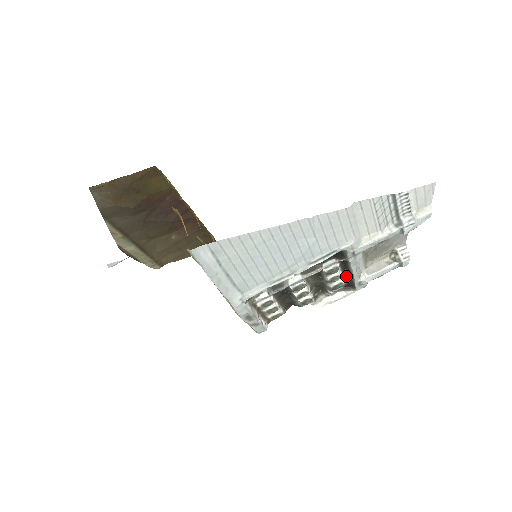
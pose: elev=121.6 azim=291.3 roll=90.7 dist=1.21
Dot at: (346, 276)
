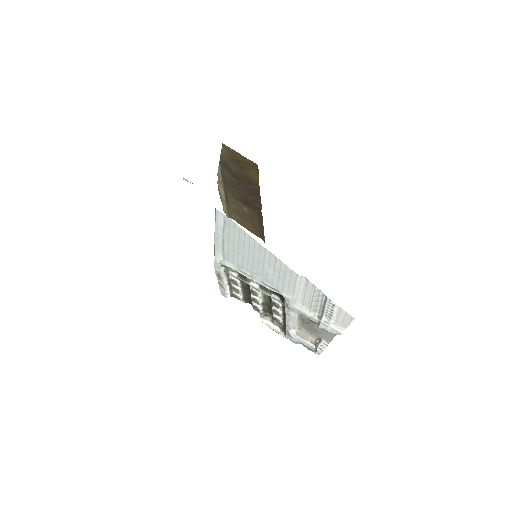
Dot at: occluded
